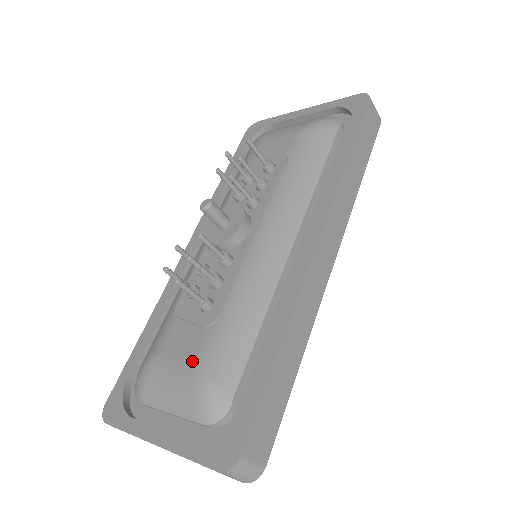
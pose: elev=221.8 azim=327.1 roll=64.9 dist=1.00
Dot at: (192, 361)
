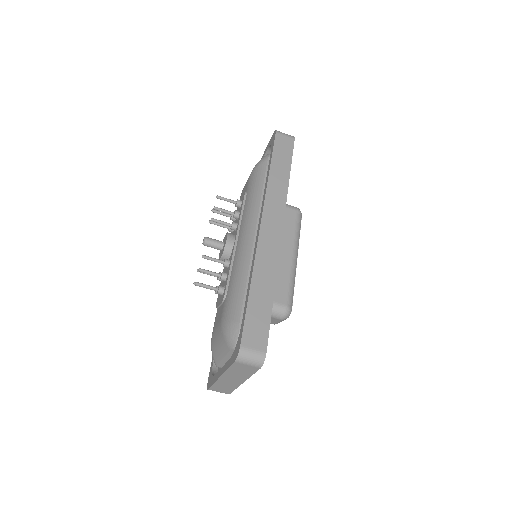
Dot at: (220, 321)
